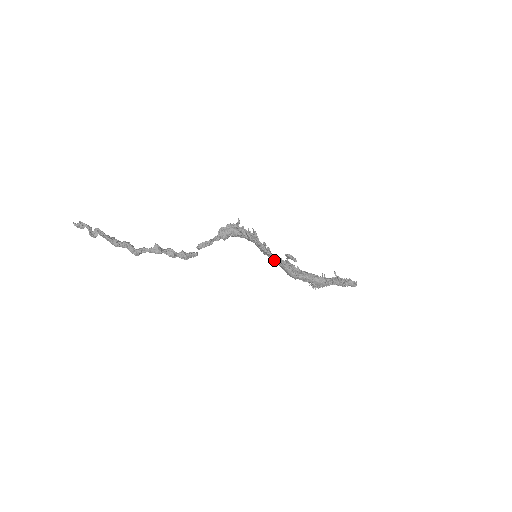
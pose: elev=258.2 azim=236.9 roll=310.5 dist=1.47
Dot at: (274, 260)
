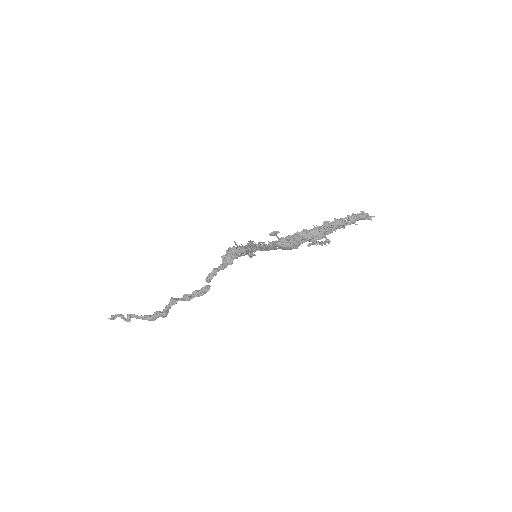
Dot at: (267, 247)
